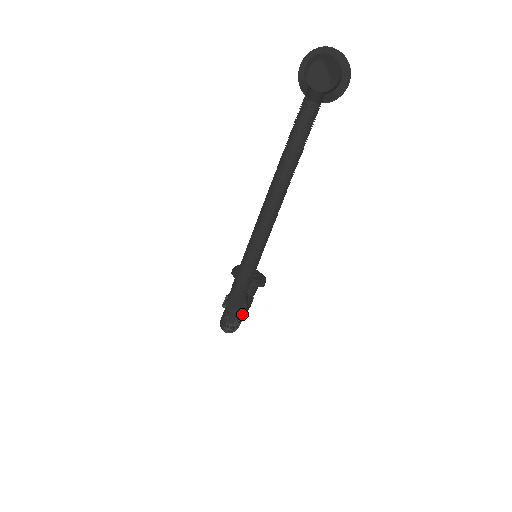
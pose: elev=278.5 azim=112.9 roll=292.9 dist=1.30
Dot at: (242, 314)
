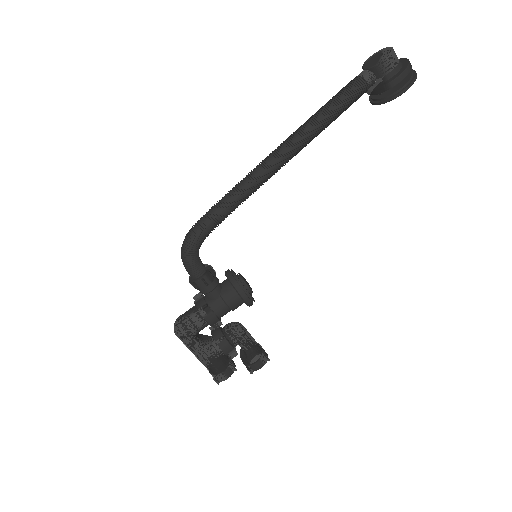
Dot at: (200, 309)
